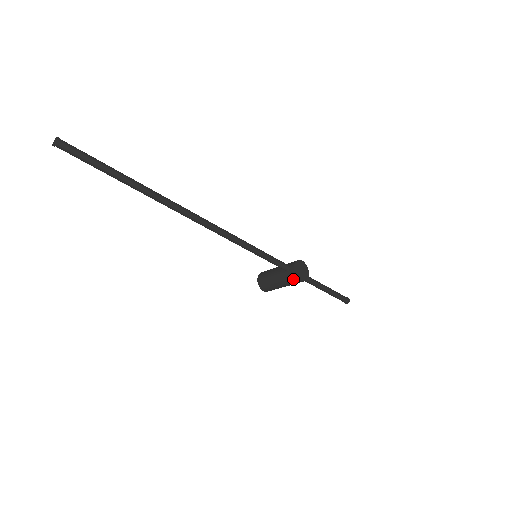
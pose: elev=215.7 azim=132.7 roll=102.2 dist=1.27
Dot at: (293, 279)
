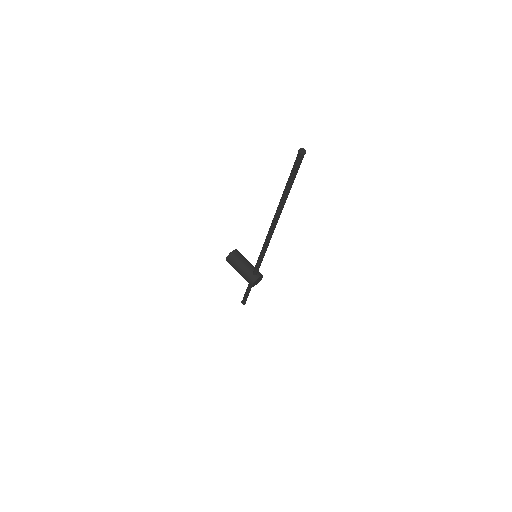
Dot at: (251, 281)
